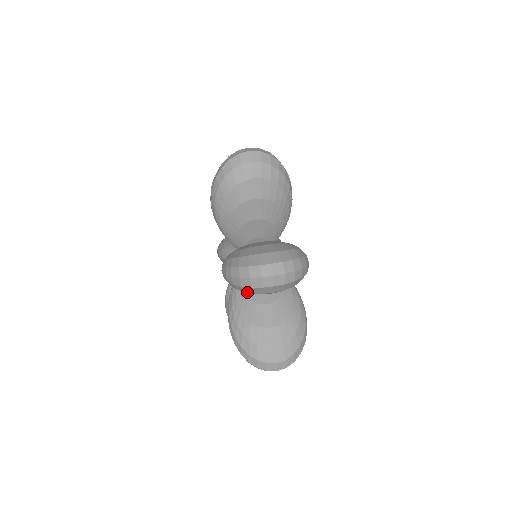
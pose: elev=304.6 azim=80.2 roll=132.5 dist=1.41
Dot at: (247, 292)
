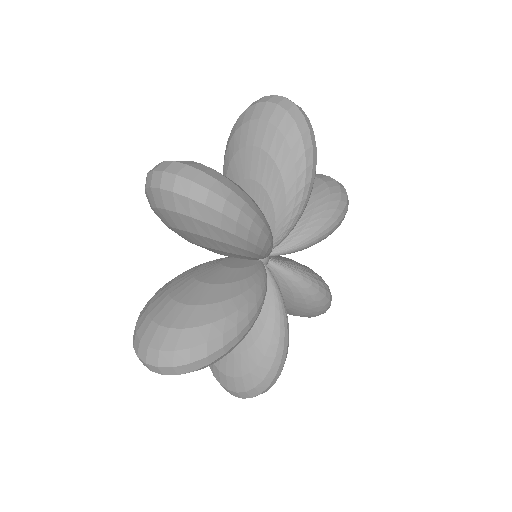
Dot at: (152, 208)
